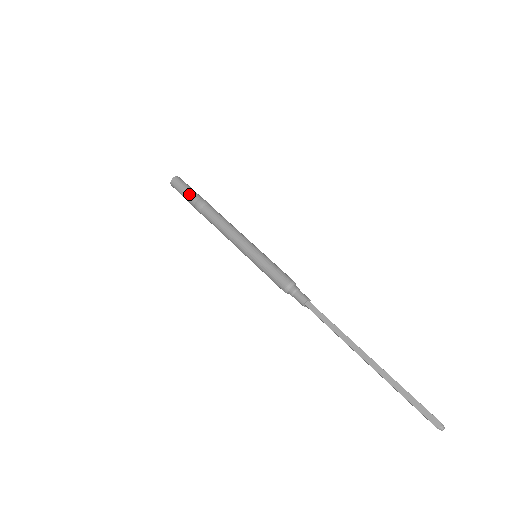
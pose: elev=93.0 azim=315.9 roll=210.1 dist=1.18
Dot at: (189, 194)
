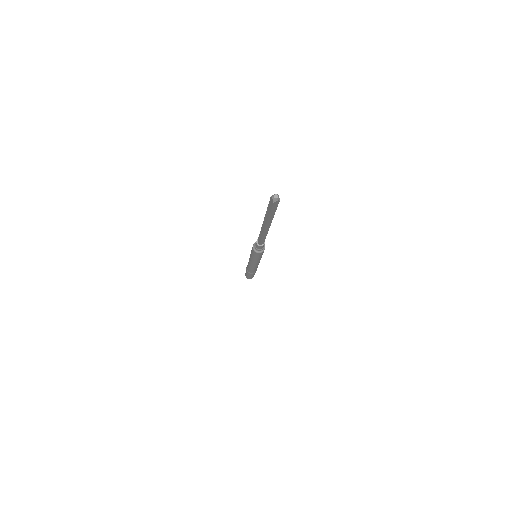
Dot at: occluded
